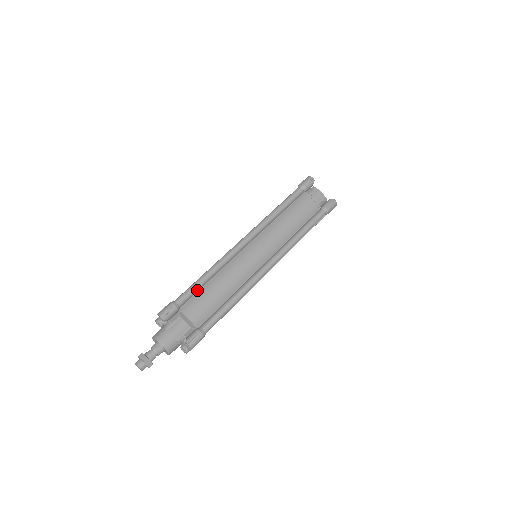
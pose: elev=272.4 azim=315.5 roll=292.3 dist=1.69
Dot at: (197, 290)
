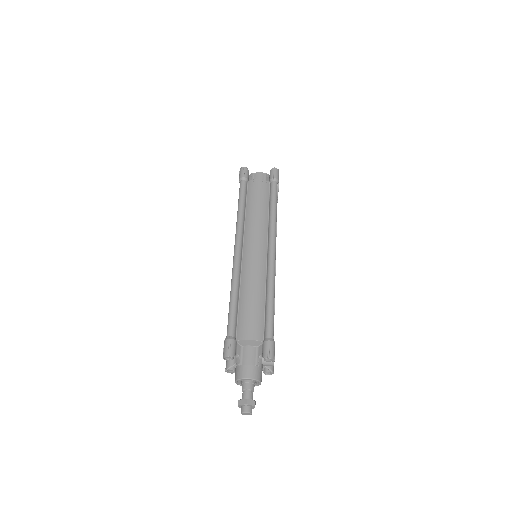
Dot at: (236, 314)
